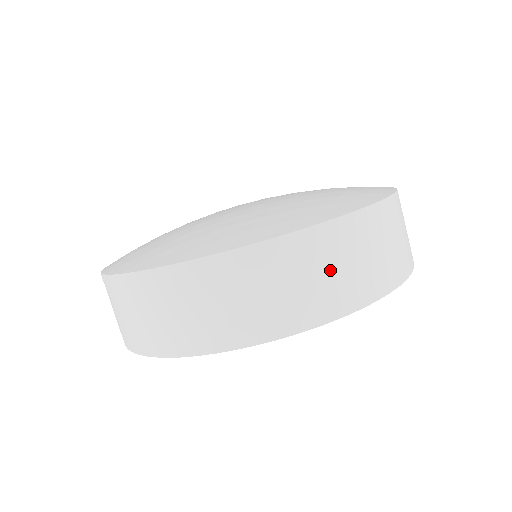
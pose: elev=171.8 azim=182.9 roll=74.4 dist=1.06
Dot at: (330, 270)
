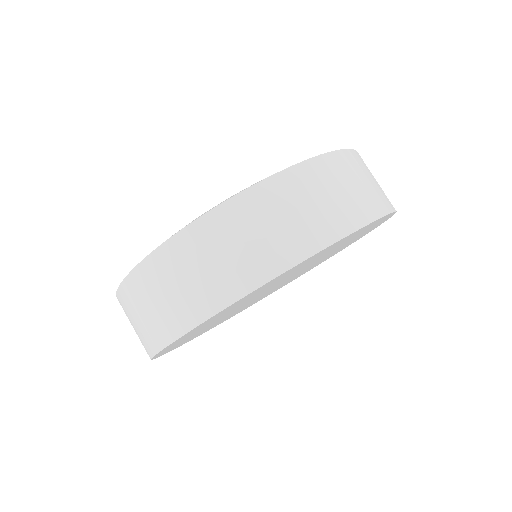
Dot at: (144, 311)
